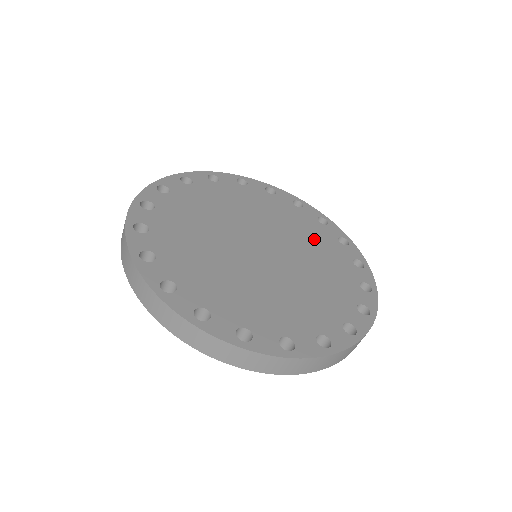
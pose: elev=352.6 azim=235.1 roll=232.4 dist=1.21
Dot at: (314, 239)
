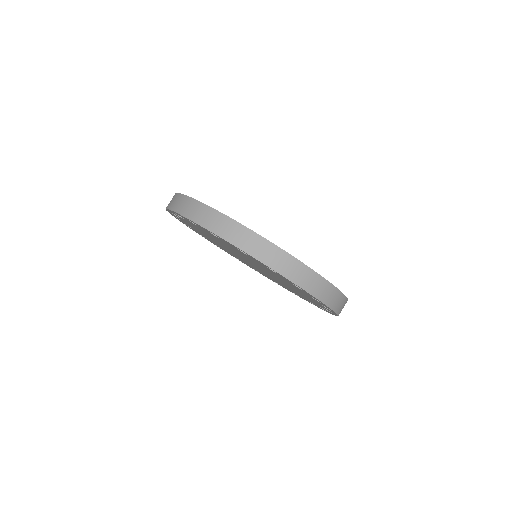
Dot at: occluded
